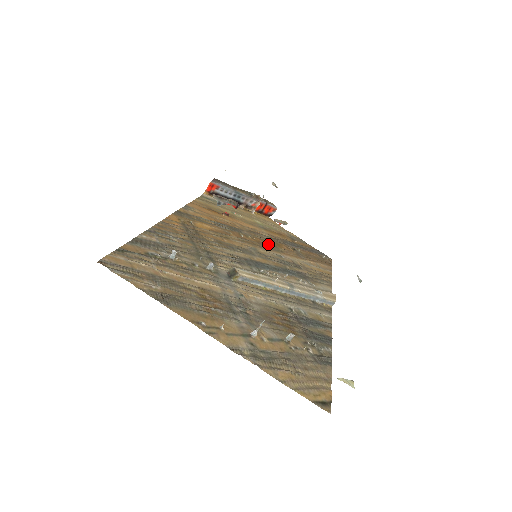
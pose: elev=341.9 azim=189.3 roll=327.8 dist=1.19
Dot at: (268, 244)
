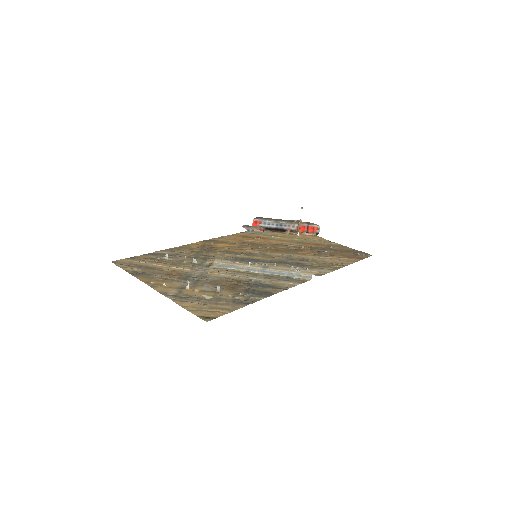
Dot at: (286, 250)
